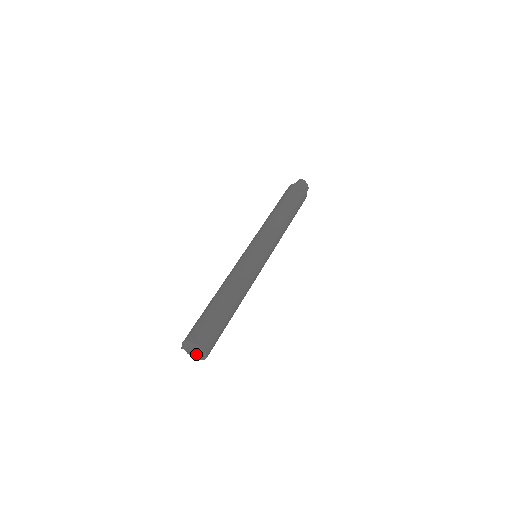
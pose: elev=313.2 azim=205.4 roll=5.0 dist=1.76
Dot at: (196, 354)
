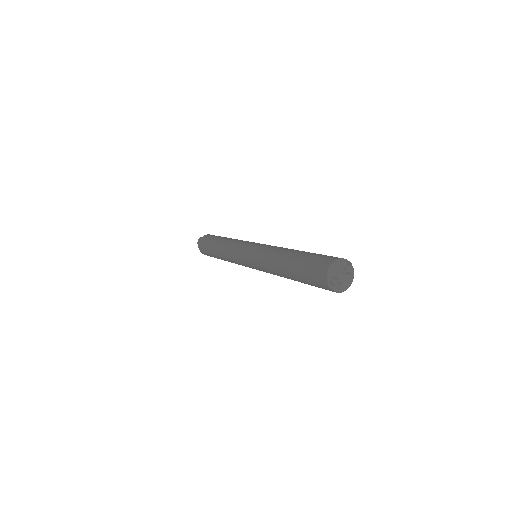
Dot at: (346, 270)
